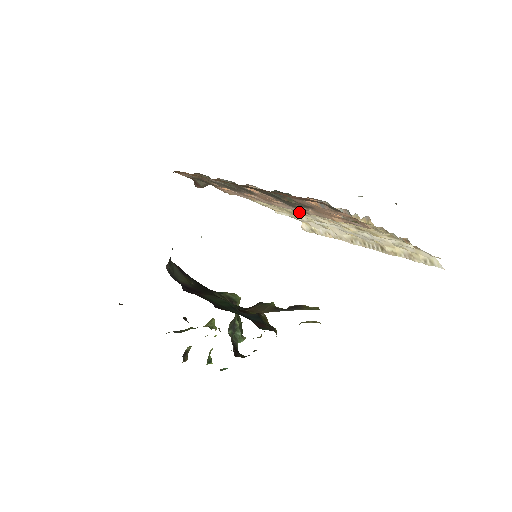
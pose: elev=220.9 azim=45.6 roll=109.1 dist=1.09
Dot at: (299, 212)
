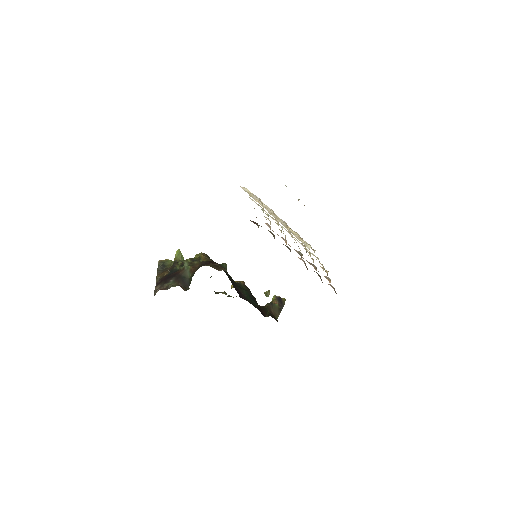
Dot at: occluded
